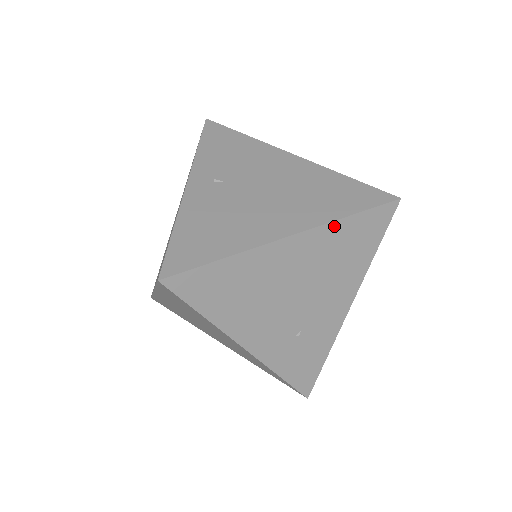
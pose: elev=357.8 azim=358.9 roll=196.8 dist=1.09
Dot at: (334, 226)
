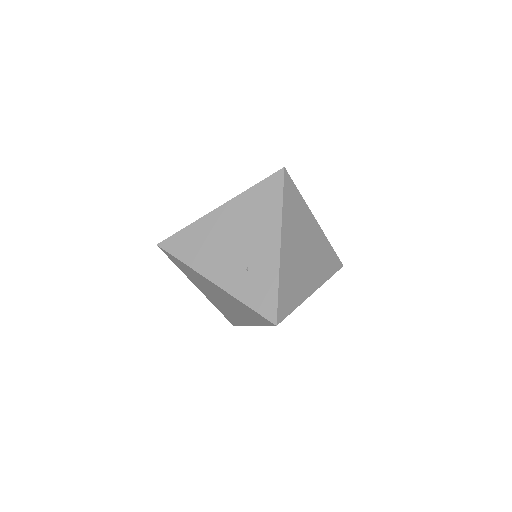
Dot at: (244, 195)
